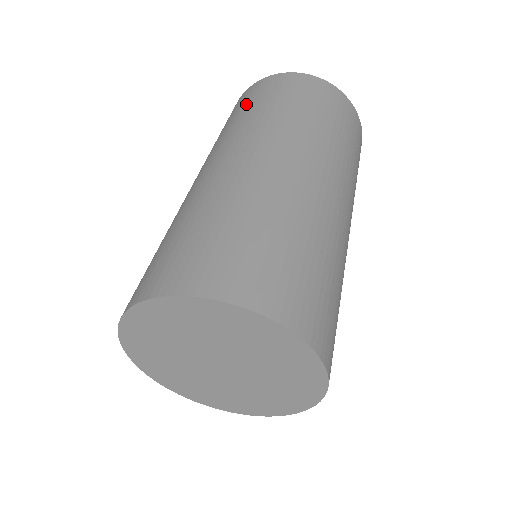
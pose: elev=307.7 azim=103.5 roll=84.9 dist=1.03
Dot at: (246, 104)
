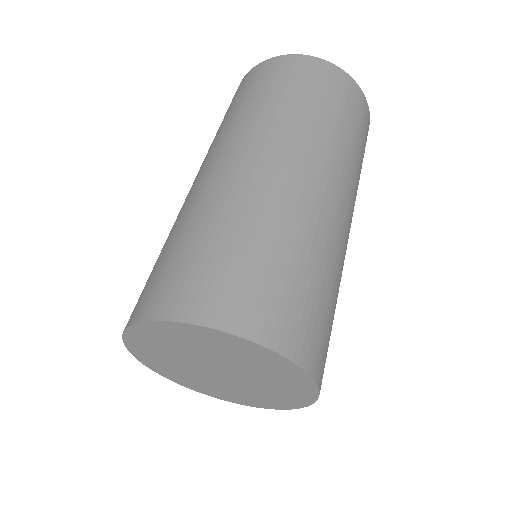
Dot at: (247, 93)
